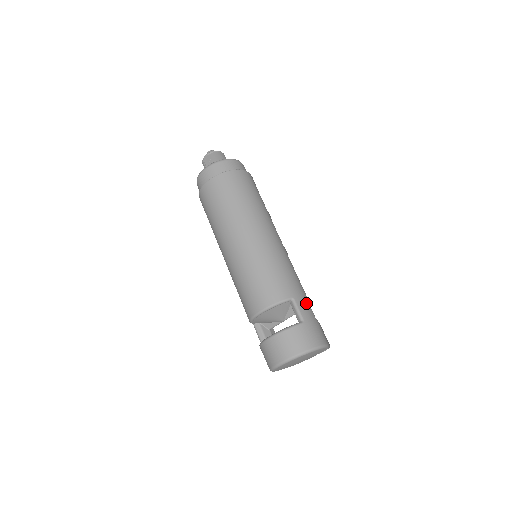
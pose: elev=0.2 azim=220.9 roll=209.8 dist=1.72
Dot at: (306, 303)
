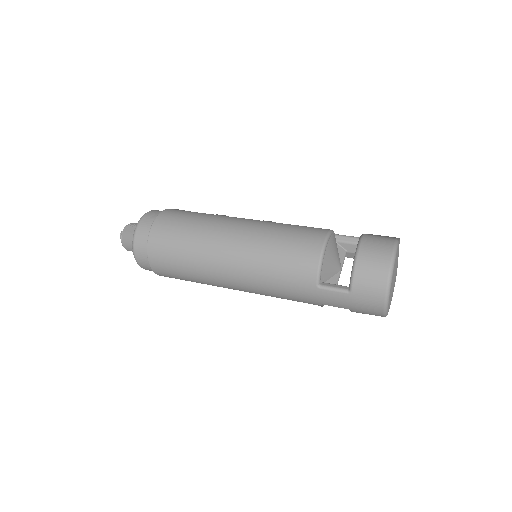
Dot at: occluded
